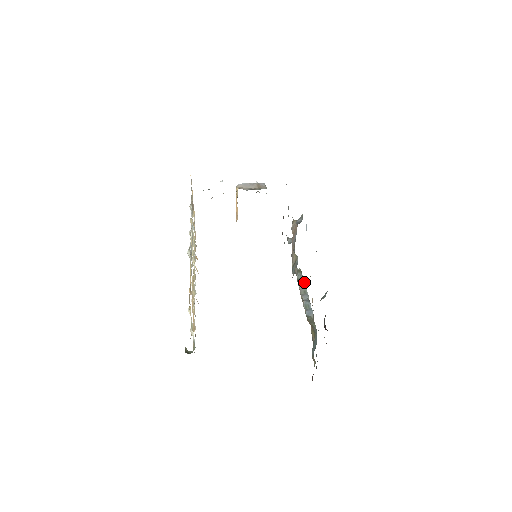
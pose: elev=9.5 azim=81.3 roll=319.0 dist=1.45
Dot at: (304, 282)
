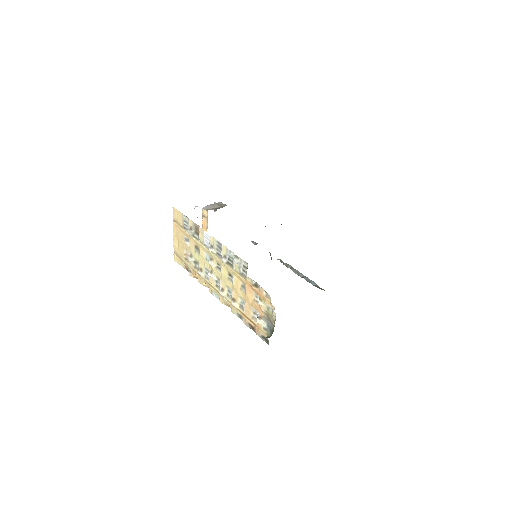
Dot at: (291, 266)
